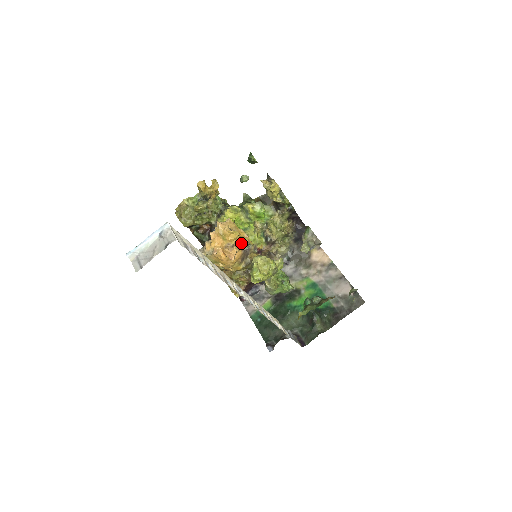
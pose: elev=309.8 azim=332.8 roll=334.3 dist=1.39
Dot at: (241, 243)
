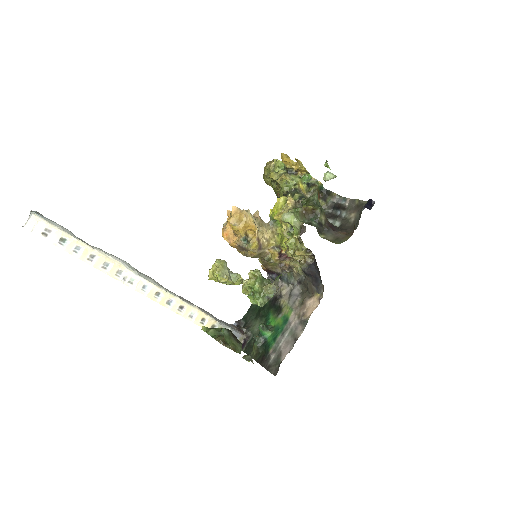
Dot at: (240, 237)
